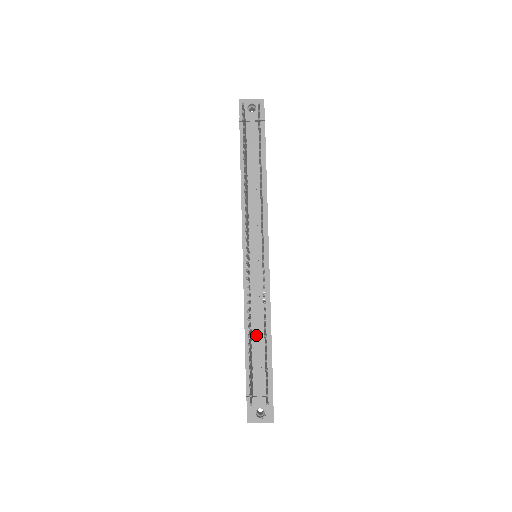
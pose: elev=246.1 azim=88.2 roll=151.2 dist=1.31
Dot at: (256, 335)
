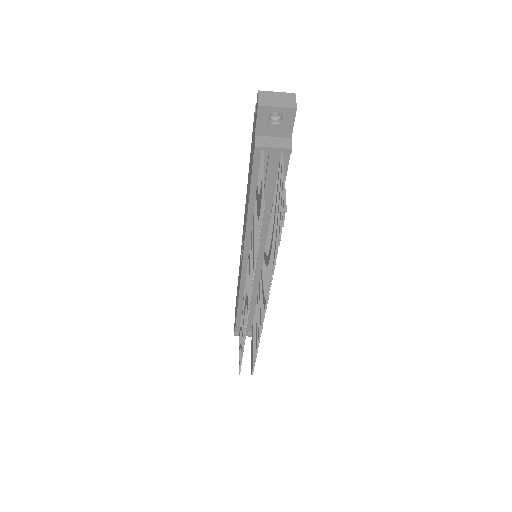
Dot at: occluded
